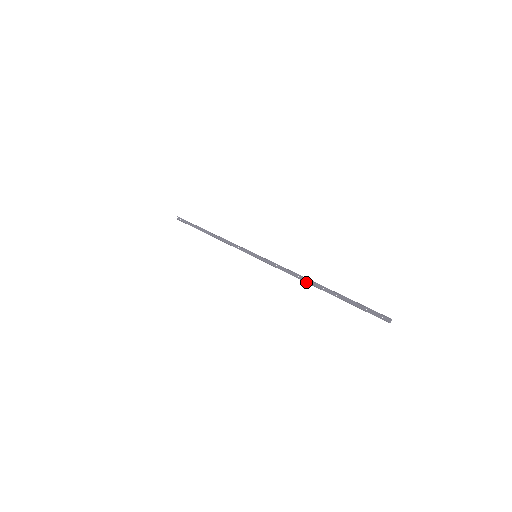
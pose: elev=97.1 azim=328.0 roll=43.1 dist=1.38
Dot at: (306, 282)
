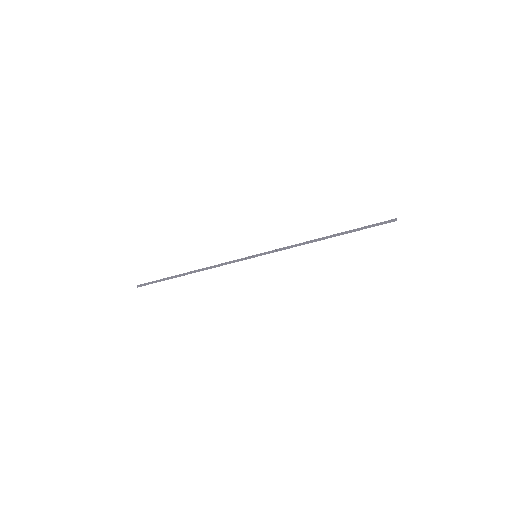
Dot at: (317, 240)
